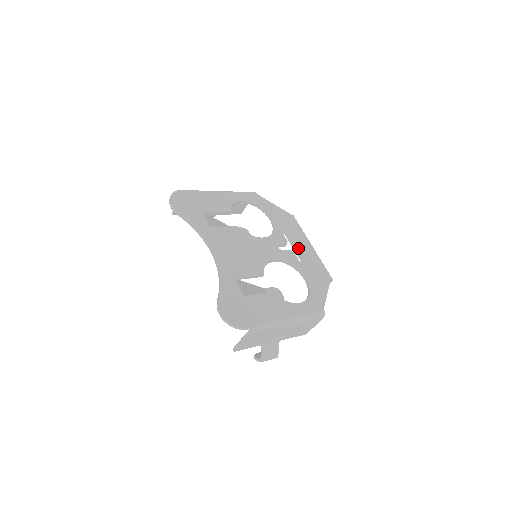
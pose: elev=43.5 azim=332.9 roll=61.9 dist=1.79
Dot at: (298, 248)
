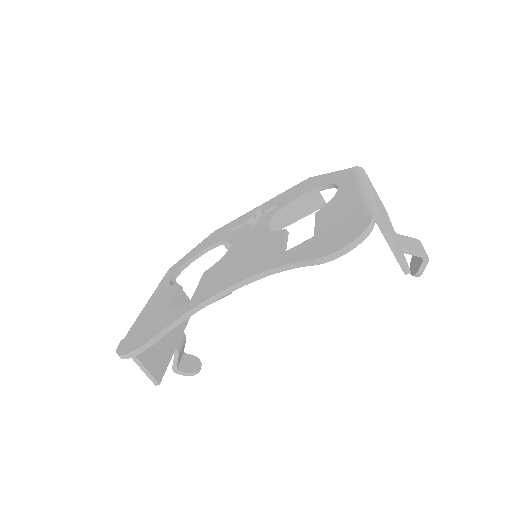
Dot at: occluded
